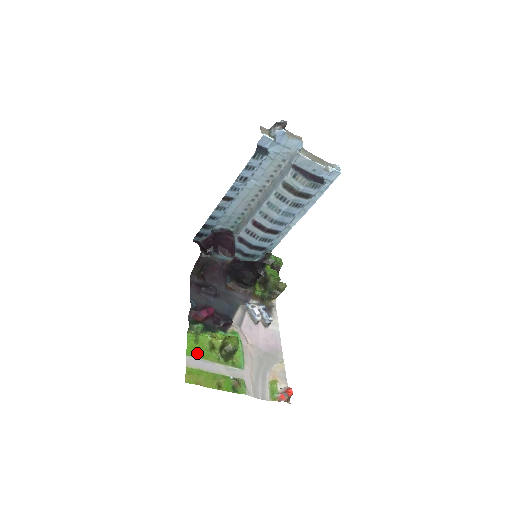
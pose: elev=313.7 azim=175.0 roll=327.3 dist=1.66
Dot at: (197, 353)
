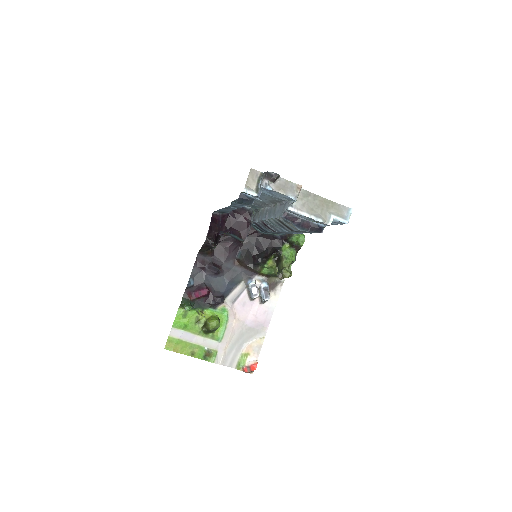
Dot at: (182, 326)
